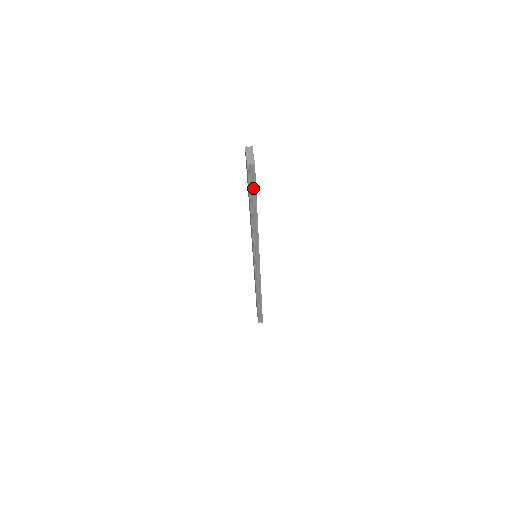
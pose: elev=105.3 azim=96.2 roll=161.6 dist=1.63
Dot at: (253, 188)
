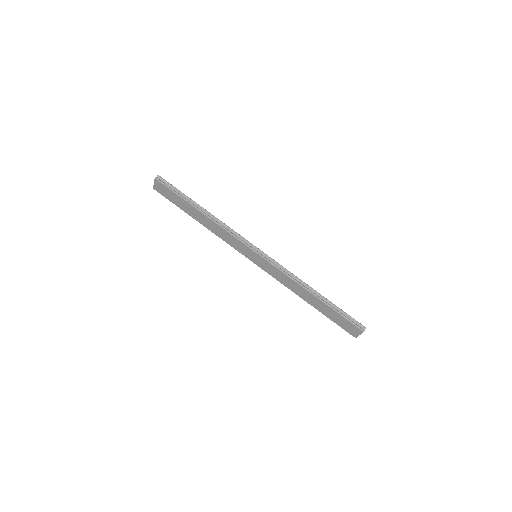
Dot at: (176, 191)
